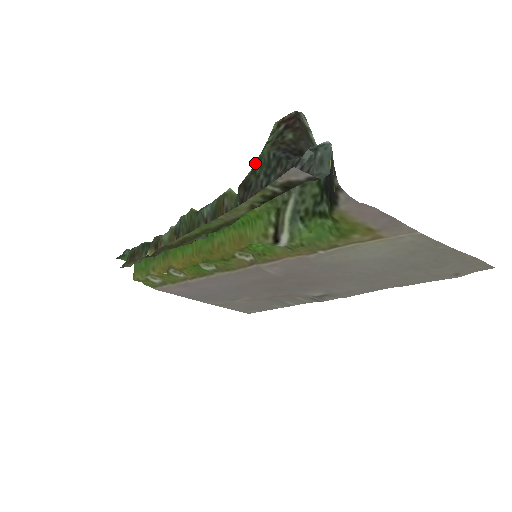
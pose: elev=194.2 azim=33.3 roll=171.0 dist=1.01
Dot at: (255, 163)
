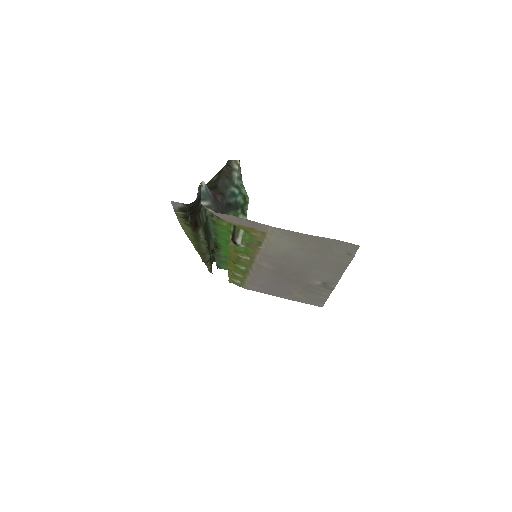
Dot at: occluded
